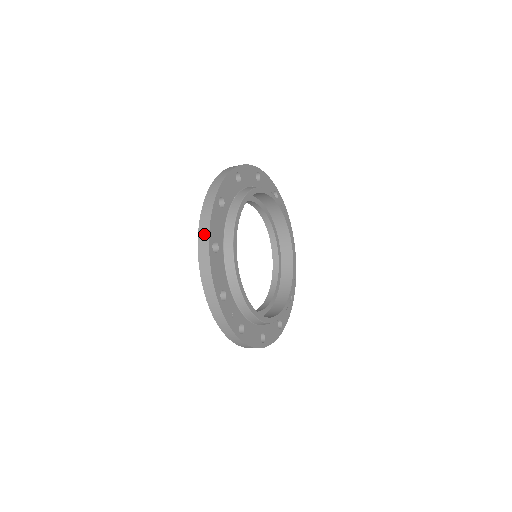
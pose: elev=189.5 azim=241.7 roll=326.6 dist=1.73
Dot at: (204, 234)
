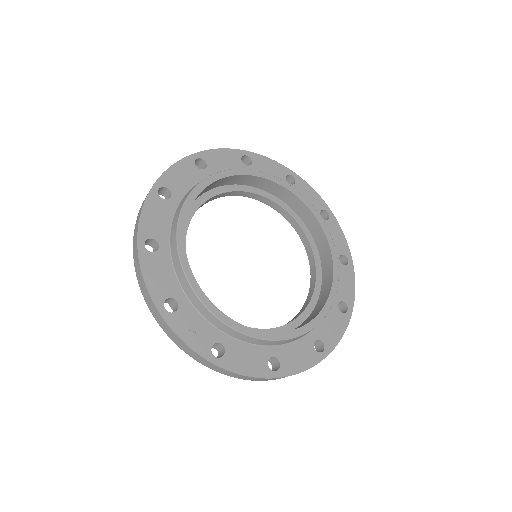
Dot at: (135, 233)
